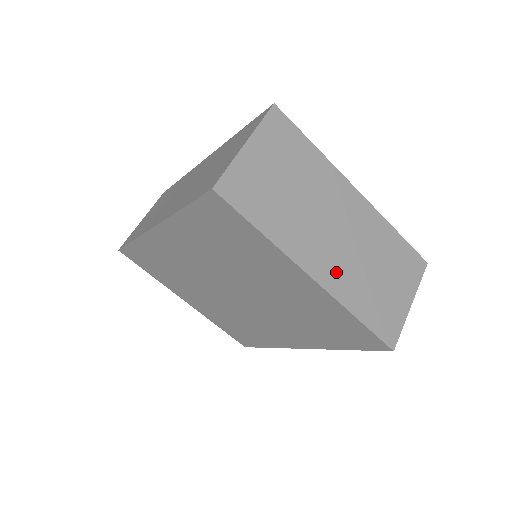
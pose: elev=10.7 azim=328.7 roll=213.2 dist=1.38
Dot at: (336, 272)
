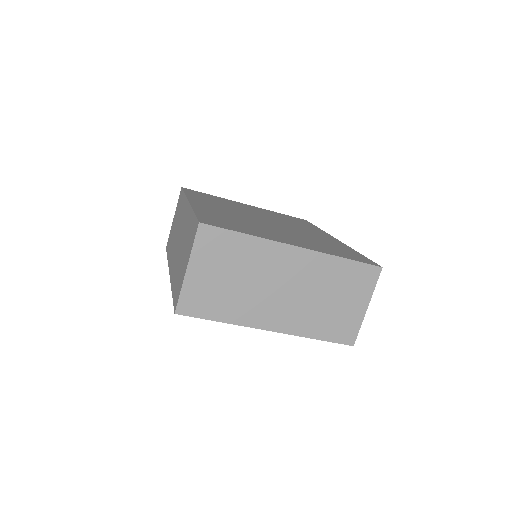
Dot at: (290, 318)
